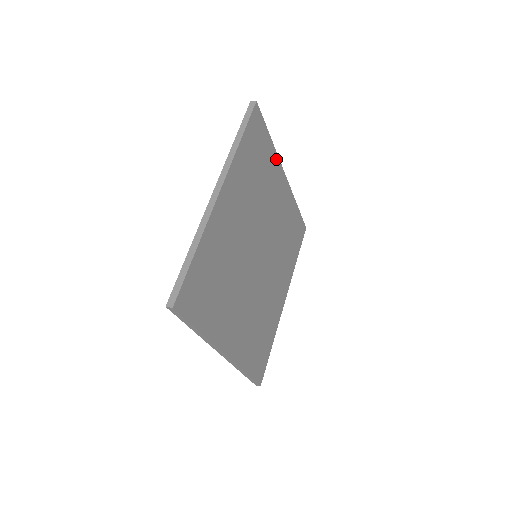
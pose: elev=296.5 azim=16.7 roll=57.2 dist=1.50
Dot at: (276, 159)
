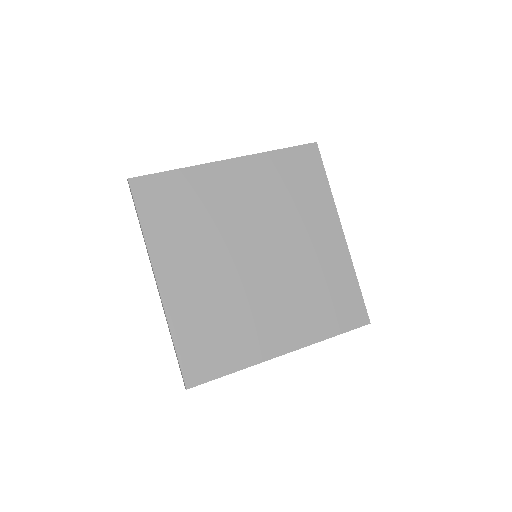
Dot at: (331, 205)
